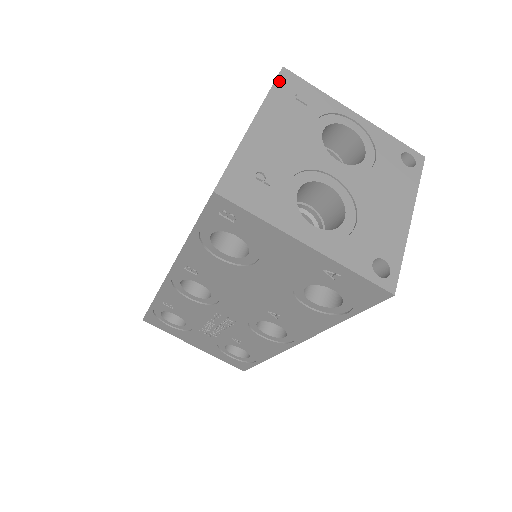
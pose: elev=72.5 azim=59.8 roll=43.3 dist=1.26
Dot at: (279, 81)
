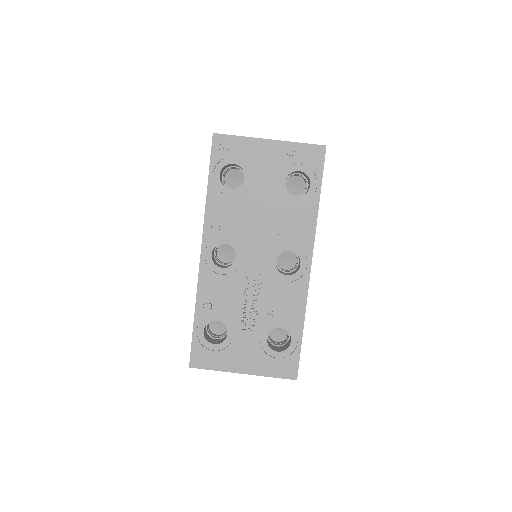
Dot at: occluded
